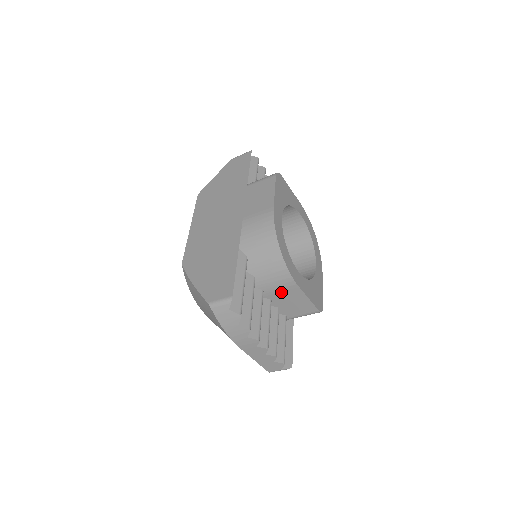
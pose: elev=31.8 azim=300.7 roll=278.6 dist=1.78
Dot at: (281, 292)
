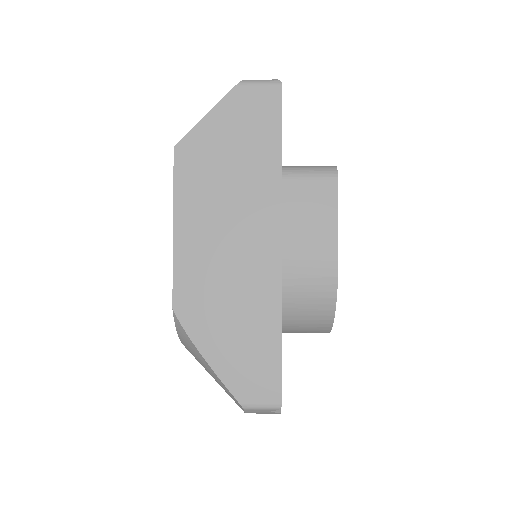
Dot at: occluded
